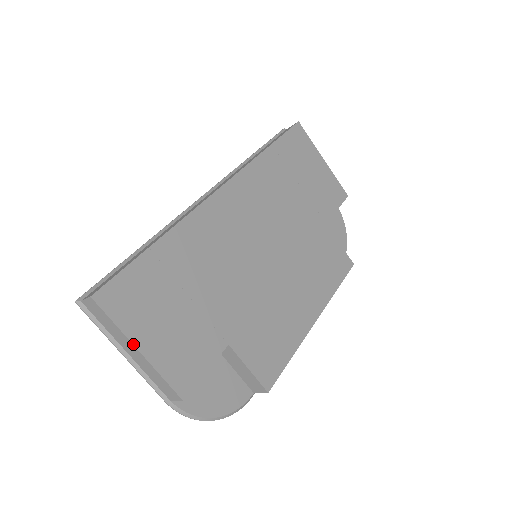
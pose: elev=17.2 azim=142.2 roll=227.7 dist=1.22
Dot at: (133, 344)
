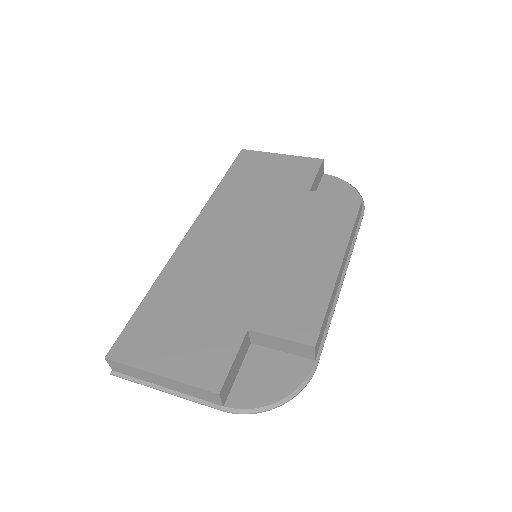
Dot at: (152, 373)
